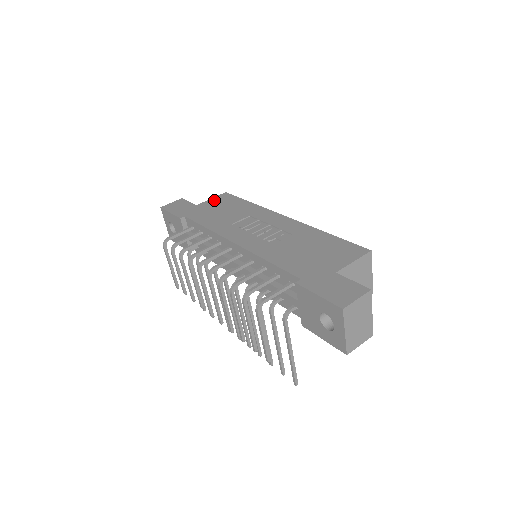
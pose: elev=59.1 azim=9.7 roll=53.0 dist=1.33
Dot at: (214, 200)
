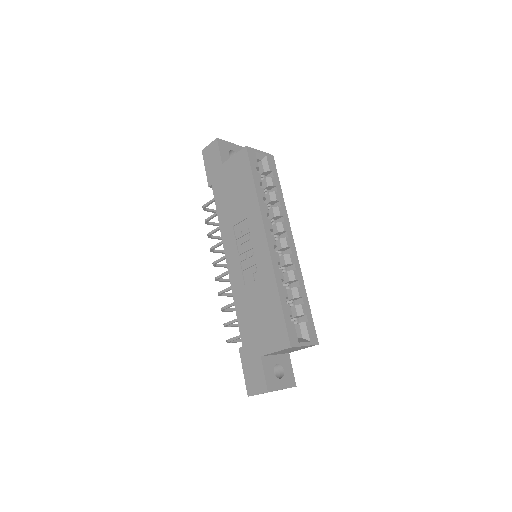
Dot at: (234, 162)
